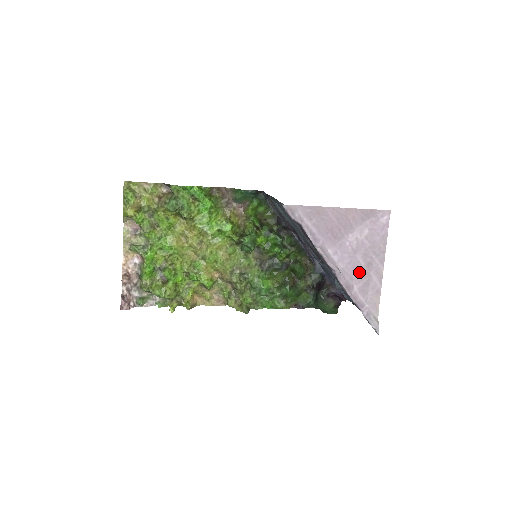
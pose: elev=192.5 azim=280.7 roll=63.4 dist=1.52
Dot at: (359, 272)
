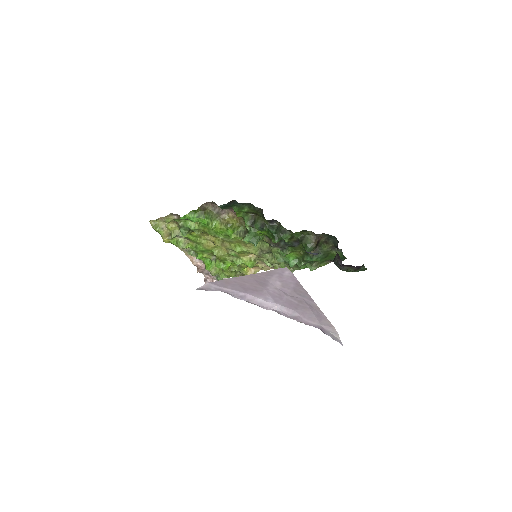
Dot at: (297, 307)
